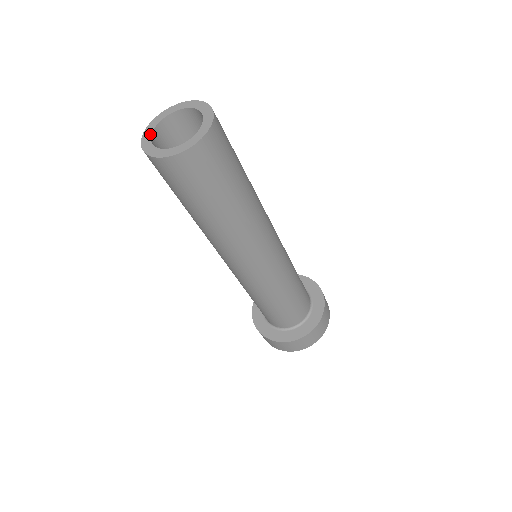
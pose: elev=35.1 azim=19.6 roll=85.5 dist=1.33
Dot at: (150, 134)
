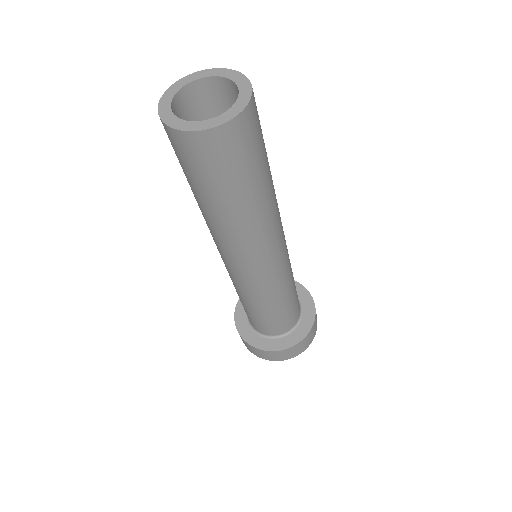
Dot at: (188, 82)
